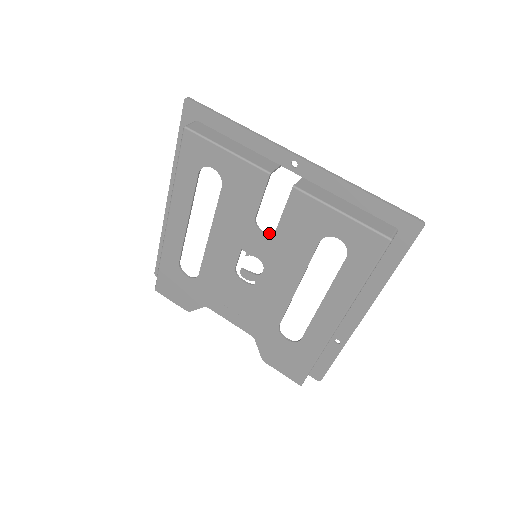
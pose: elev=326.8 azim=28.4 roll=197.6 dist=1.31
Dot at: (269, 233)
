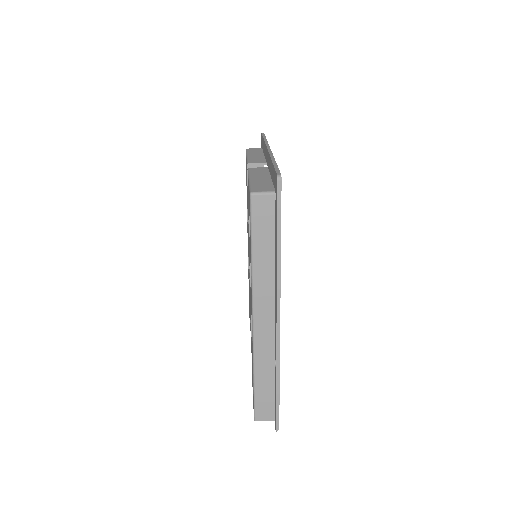
Dot at: occluded
